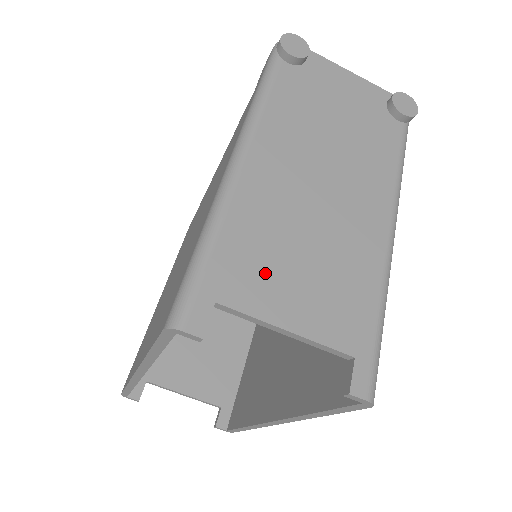
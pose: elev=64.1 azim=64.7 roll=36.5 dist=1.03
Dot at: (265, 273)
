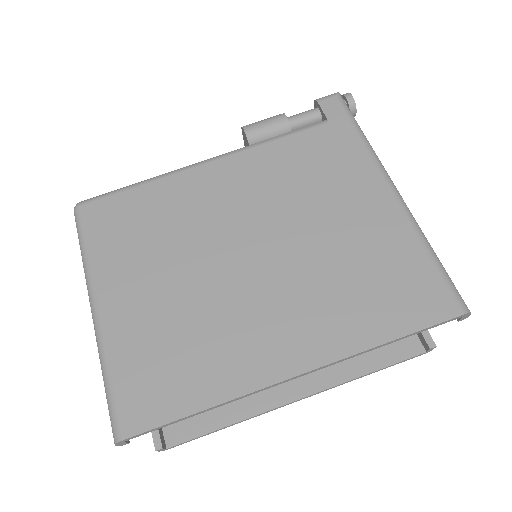
Dot at: occluded
